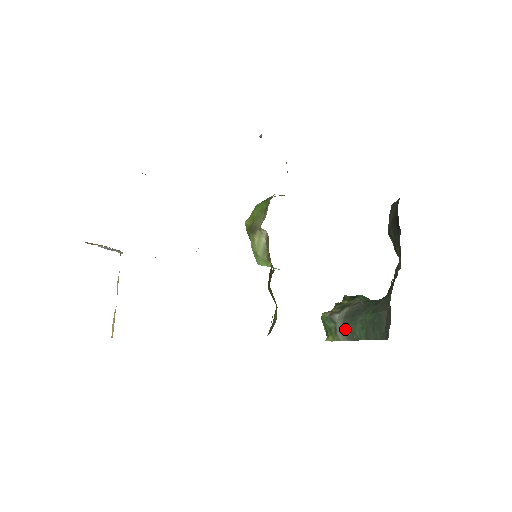
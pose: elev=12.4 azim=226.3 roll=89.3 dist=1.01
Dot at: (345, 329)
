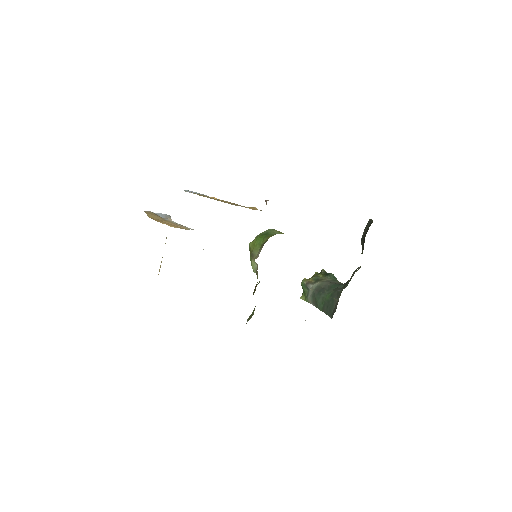
Dot at: (313, 298)
